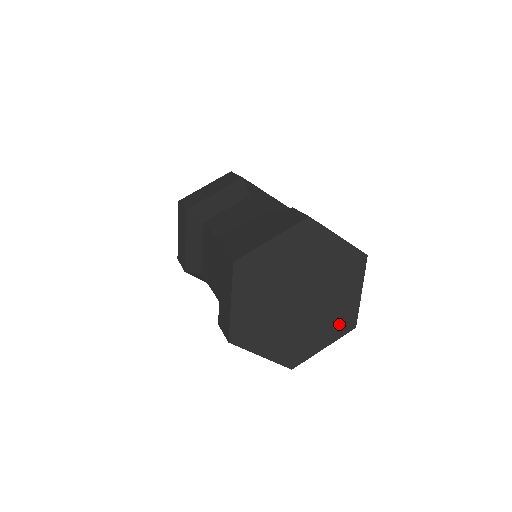
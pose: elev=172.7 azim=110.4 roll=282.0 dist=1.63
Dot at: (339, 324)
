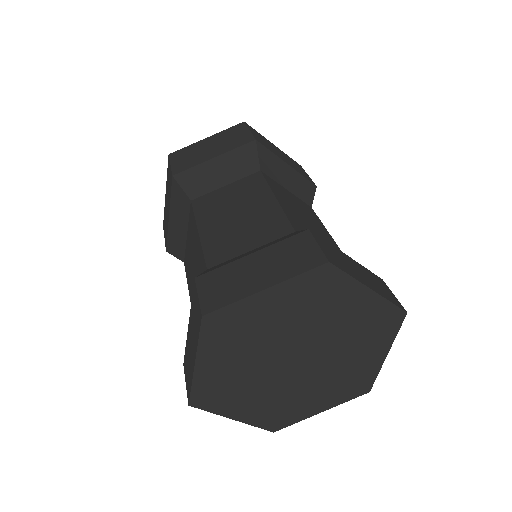
Dot at: (347, 388)
